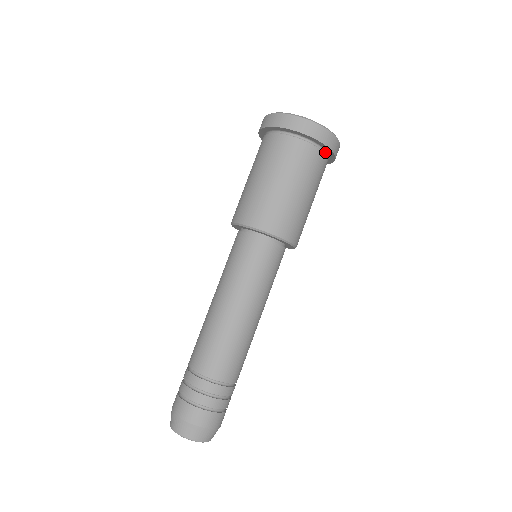
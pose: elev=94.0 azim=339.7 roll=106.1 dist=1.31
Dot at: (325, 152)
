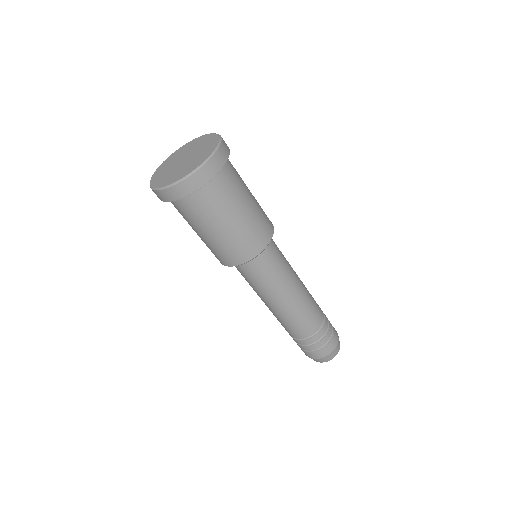
Dot at: occluded
